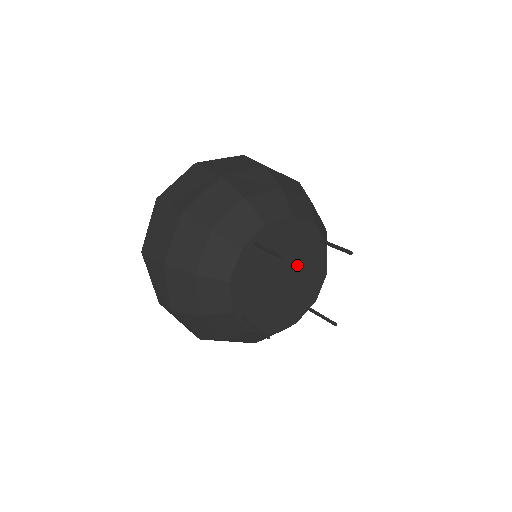
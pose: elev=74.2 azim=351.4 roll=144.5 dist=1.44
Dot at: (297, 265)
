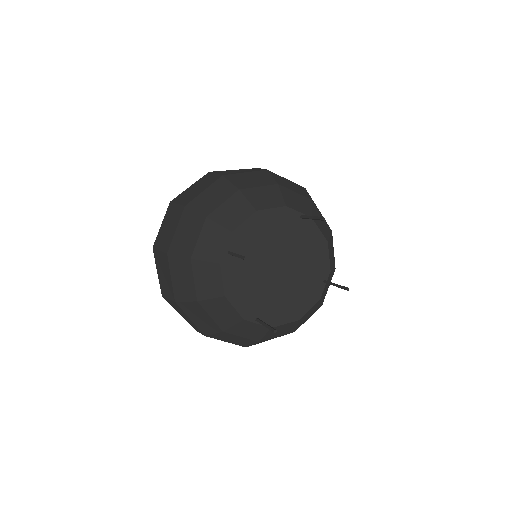
Dot at: (288, 250)
